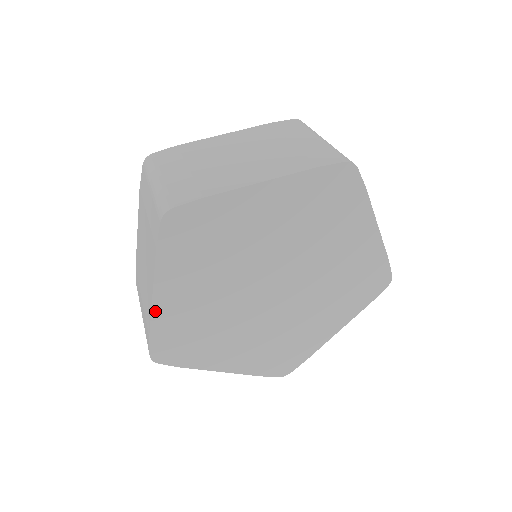
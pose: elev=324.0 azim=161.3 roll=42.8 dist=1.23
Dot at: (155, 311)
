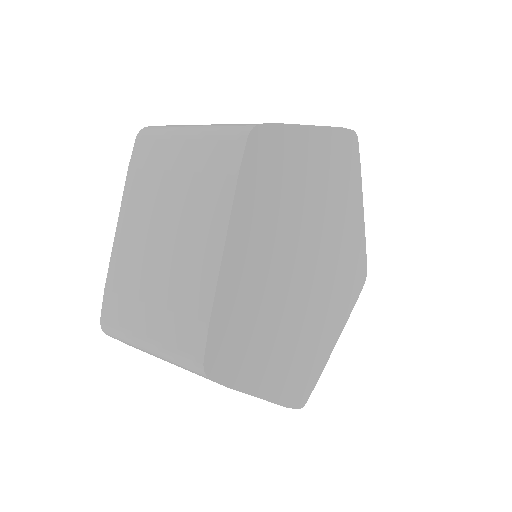
Dot at: (221, 277)
